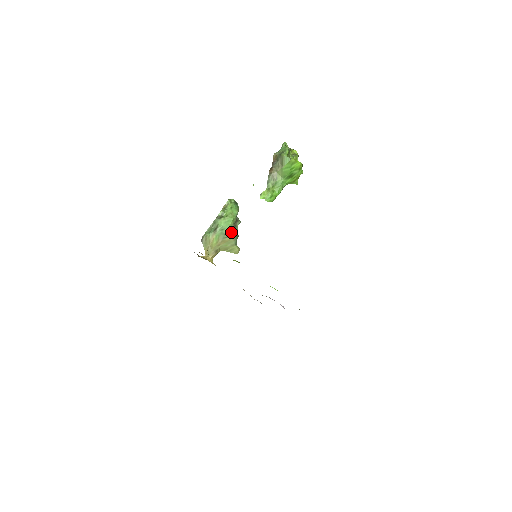
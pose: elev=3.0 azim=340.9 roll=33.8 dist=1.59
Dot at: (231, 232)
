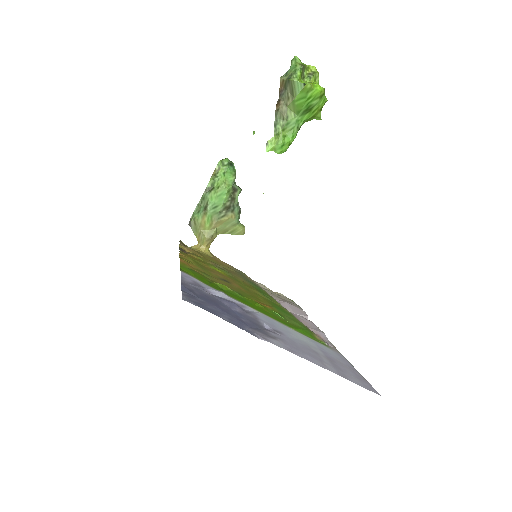
Dot at: (228, 208)
